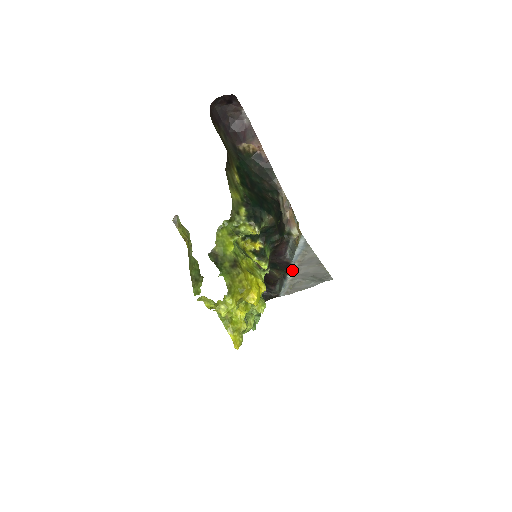
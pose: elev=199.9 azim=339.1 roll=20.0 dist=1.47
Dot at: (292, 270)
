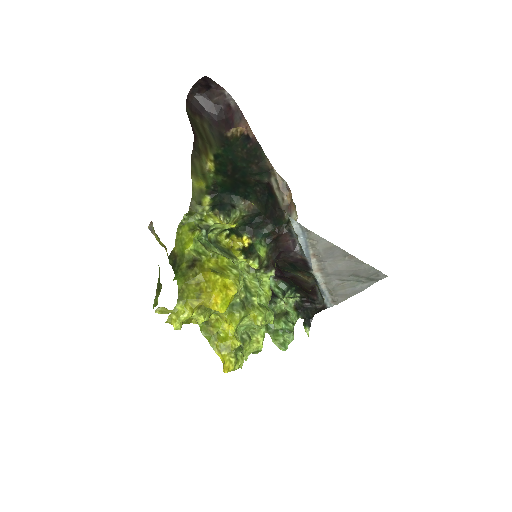
Dot at: (316, 269)
